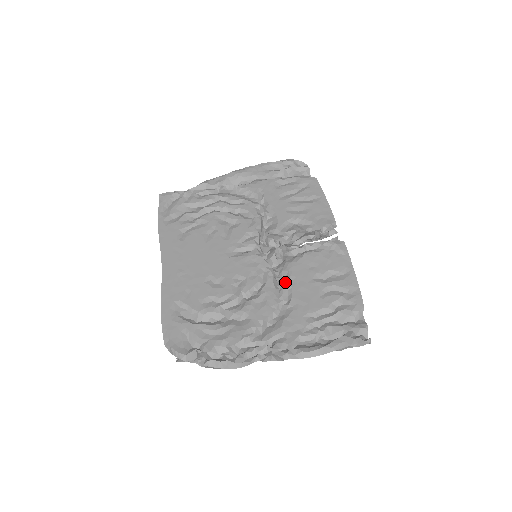
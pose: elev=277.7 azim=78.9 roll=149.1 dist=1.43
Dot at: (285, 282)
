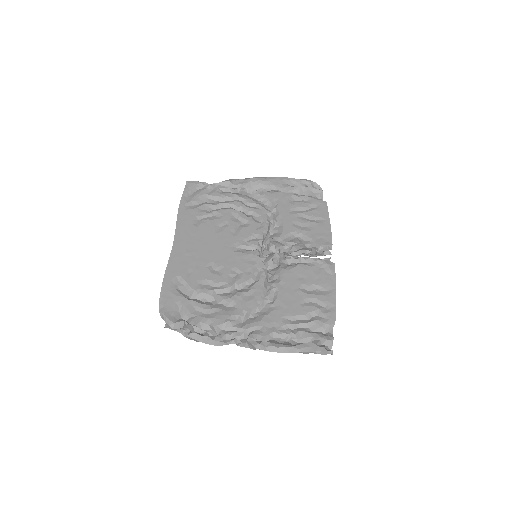
Dot at: (274, 284)
